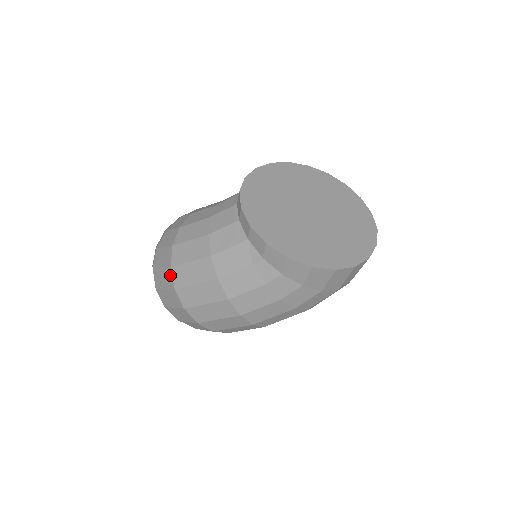
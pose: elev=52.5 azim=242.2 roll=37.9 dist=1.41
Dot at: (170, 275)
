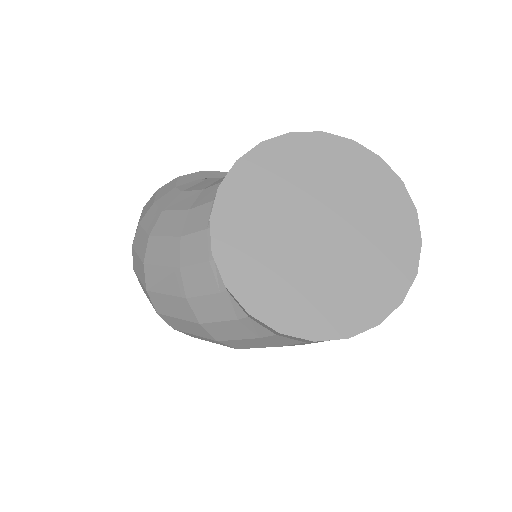
Dot at: occluded
